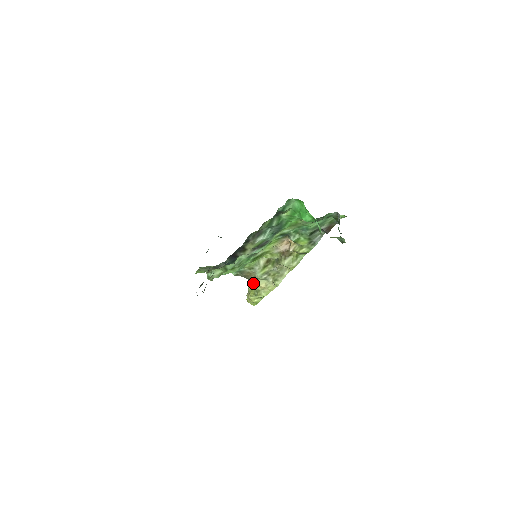
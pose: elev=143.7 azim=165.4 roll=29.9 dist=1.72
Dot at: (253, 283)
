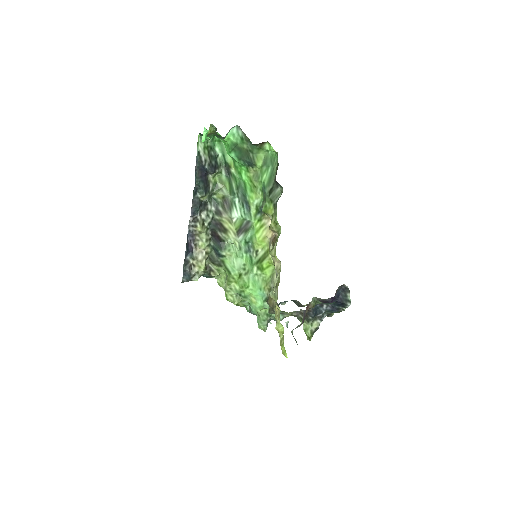
Dot at: occluded
